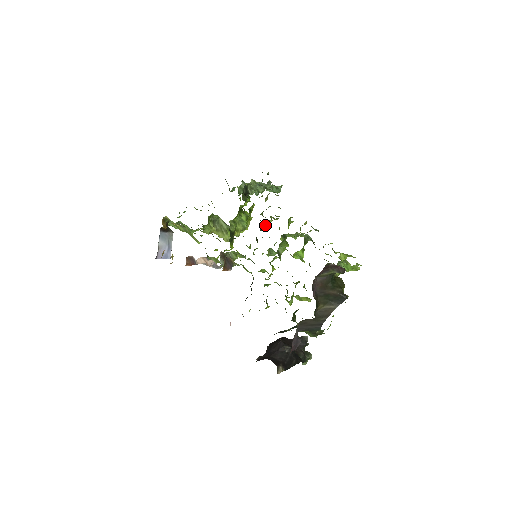
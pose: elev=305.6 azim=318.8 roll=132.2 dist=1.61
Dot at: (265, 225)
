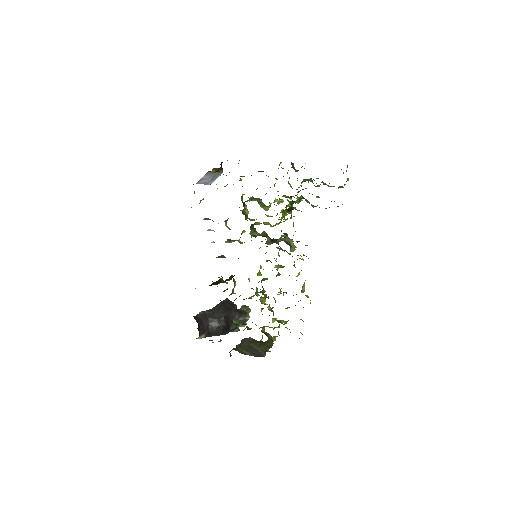
Dot at: occluded
